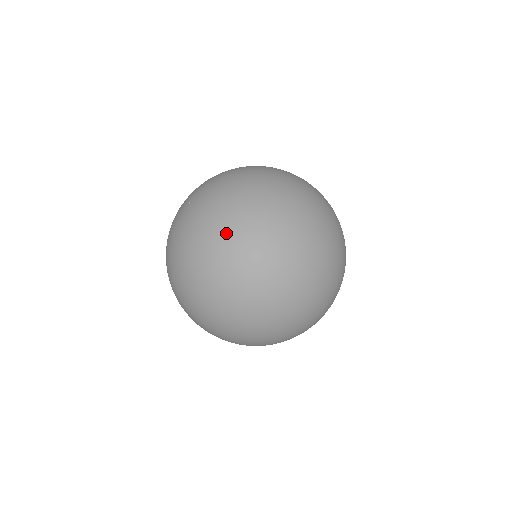
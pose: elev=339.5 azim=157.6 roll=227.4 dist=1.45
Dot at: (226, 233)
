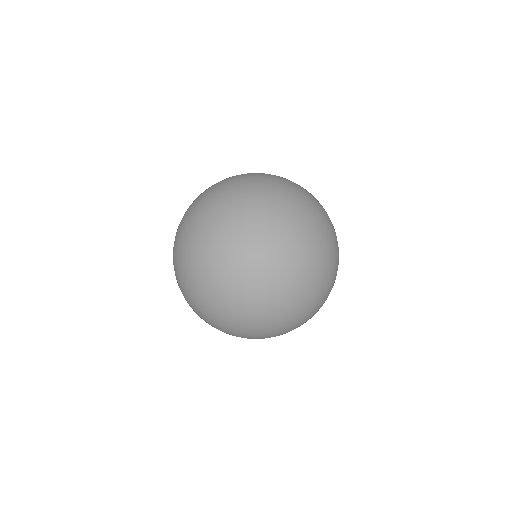
Dot at: (175, 262)
